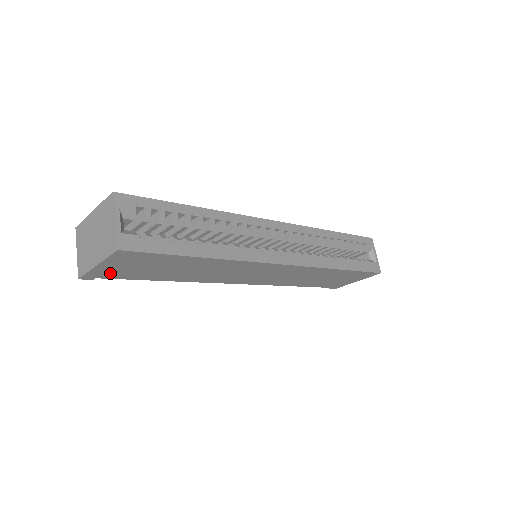
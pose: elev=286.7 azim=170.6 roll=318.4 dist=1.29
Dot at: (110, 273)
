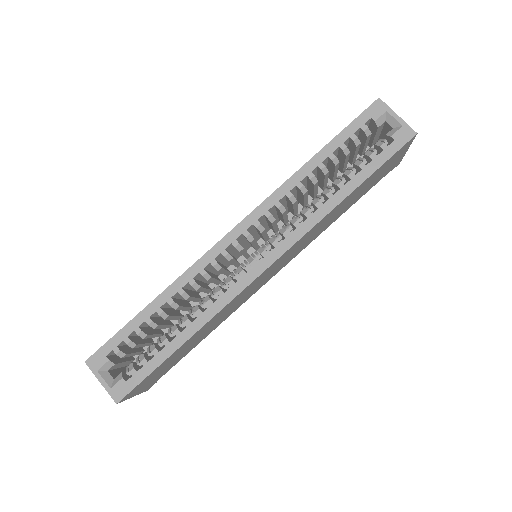
Dot at: (155, 380)
